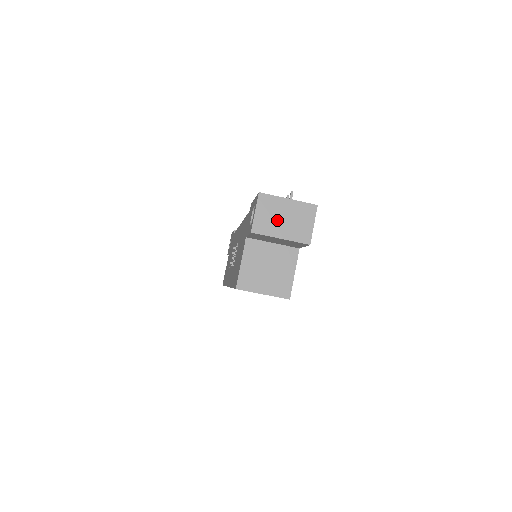
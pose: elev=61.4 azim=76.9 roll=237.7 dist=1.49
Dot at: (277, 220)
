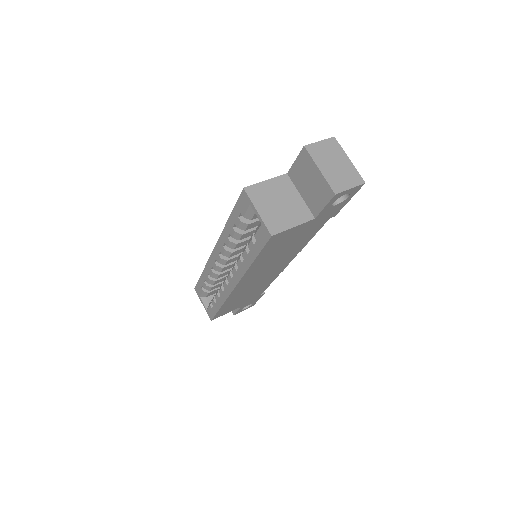
Dot at: (329, 159)
